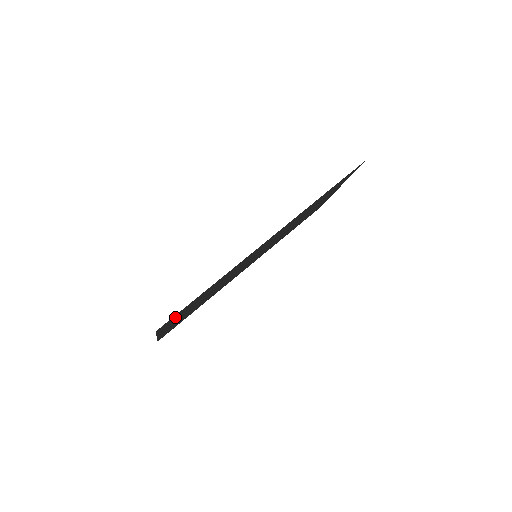
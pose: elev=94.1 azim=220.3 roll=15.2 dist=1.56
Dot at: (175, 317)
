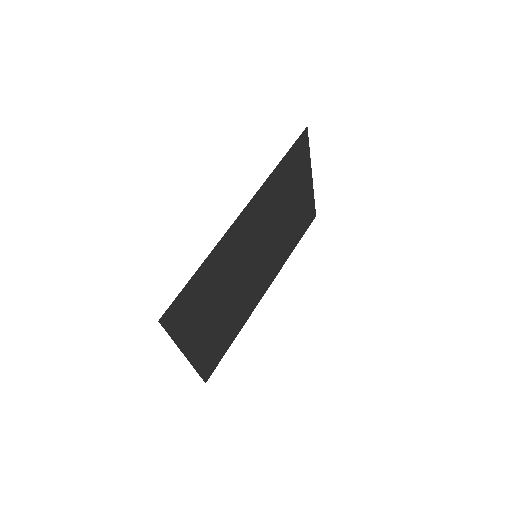
Dot at: (181, 313)
